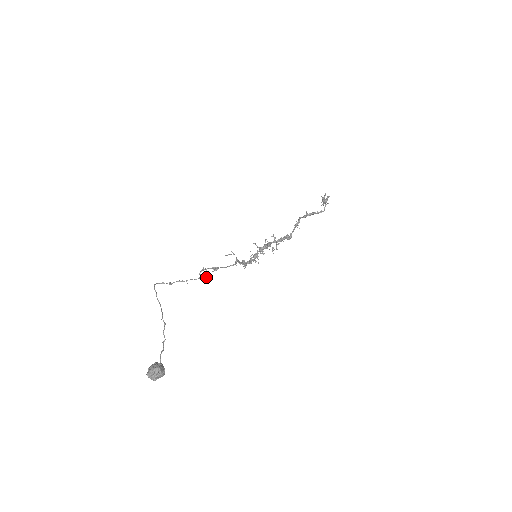
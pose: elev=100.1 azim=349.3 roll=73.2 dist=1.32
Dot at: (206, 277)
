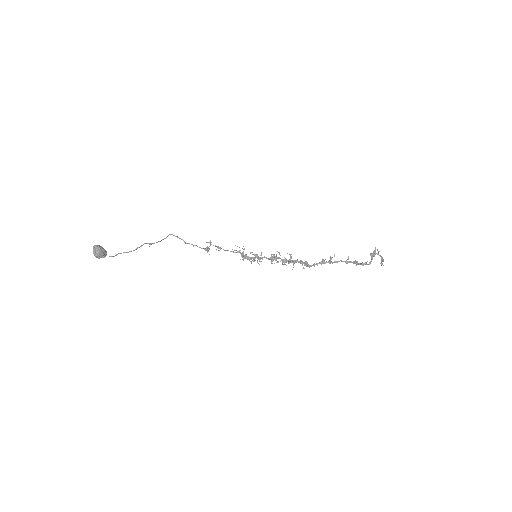
Dot at: (207, 249)
